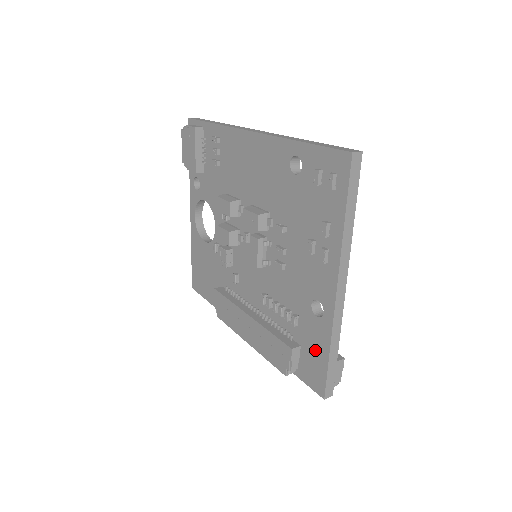
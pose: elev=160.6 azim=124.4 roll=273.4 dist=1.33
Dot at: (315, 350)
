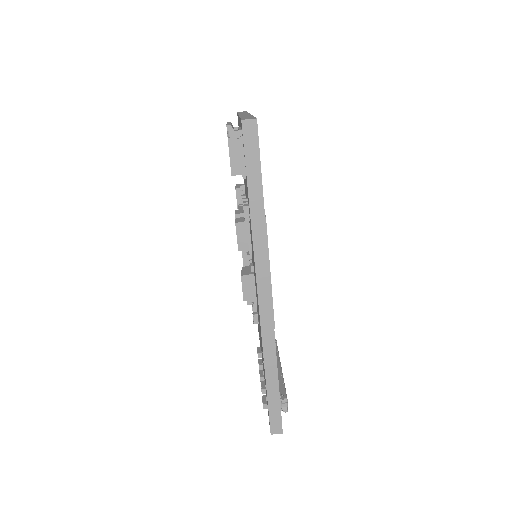
Dot at: occluded
